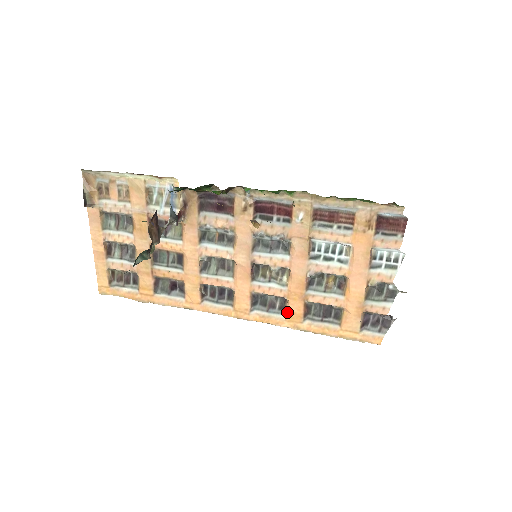
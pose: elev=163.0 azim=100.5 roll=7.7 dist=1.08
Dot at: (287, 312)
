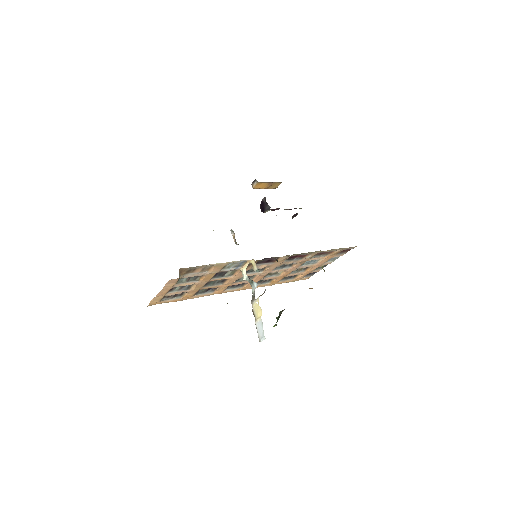
Dot at: (272, 282)
